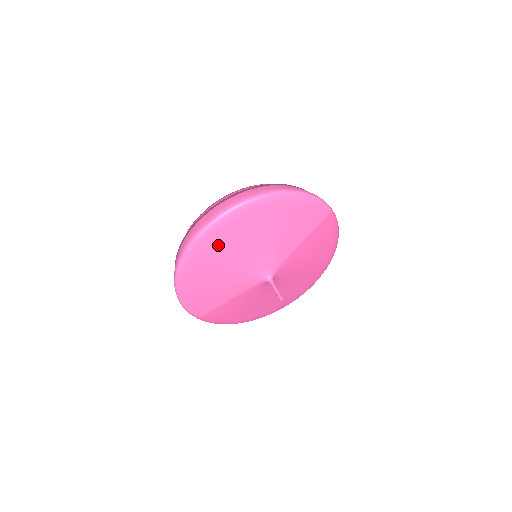
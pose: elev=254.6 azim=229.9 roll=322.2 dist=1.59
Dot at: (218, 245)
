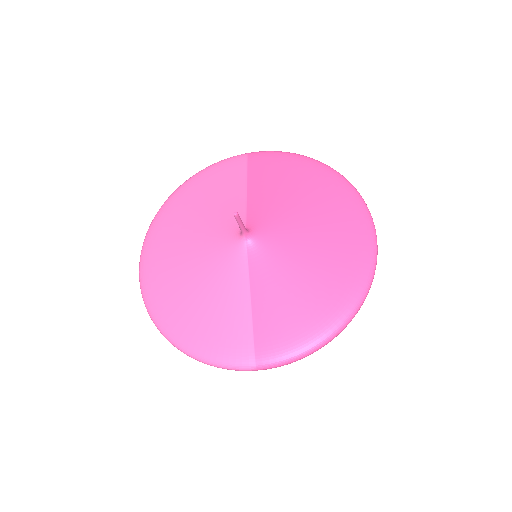
Dot at: (161, 267)
